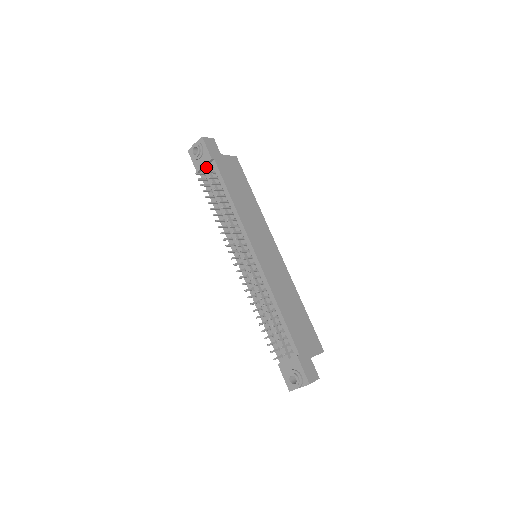
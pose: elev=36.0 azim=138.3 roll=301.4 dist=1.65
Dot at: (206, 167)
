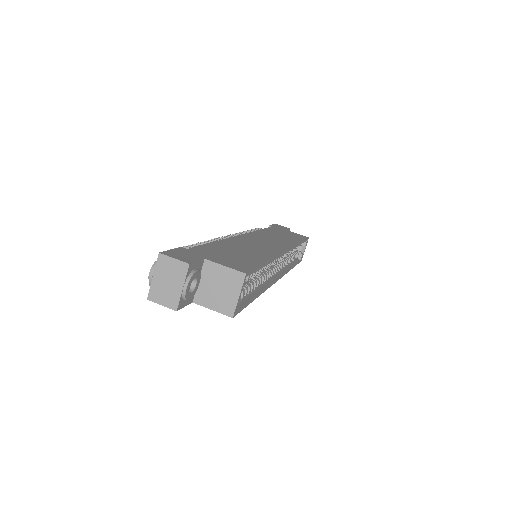
Dot at: occluded
